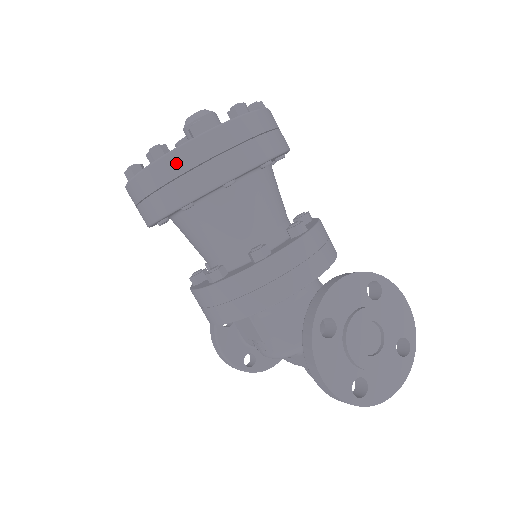
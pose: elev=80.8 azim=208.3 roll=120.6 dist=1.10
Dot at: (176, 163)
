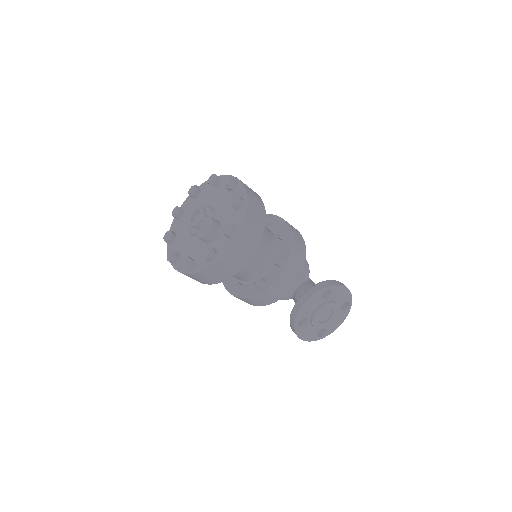
Dot at: (202, 275)
